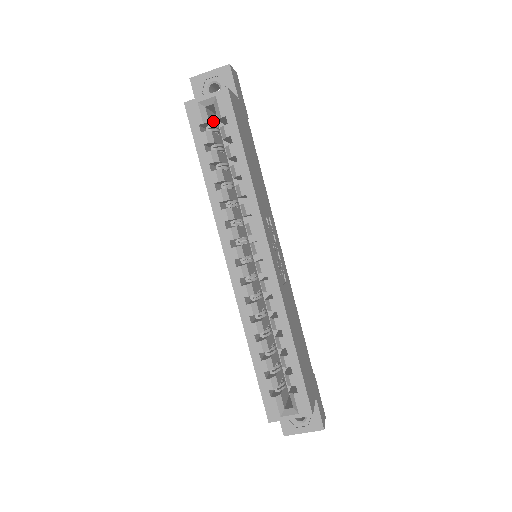
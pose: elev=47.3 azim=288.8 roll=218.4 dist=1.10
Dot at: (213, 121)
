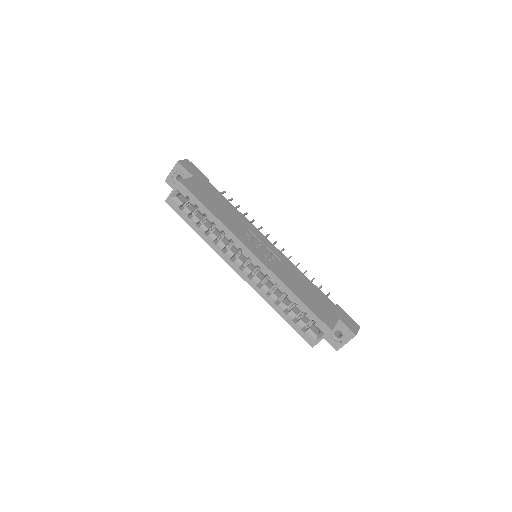
Dot at: (186, 199)
